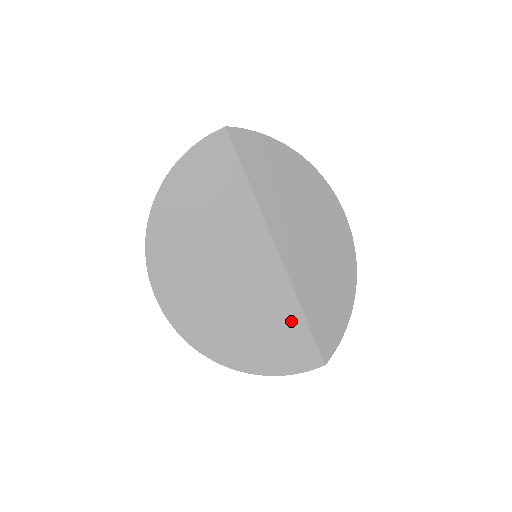
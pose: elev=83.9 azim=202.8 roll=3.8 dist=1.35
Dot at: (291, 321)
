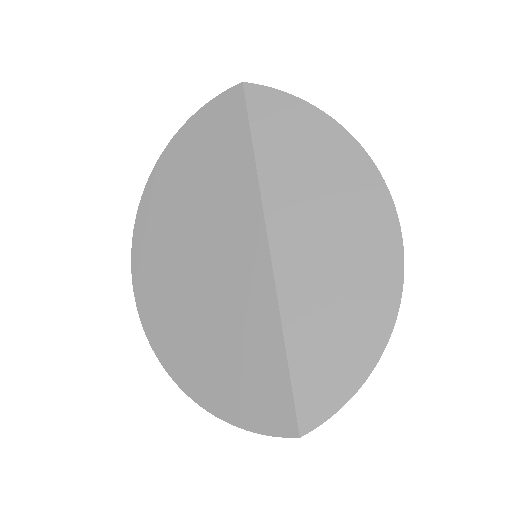
Dot at: (267, 353)
